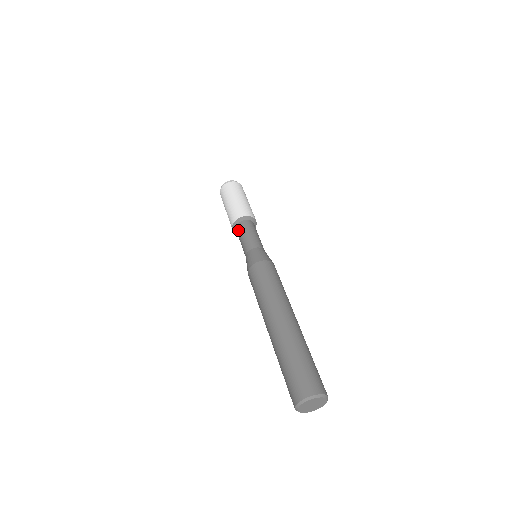
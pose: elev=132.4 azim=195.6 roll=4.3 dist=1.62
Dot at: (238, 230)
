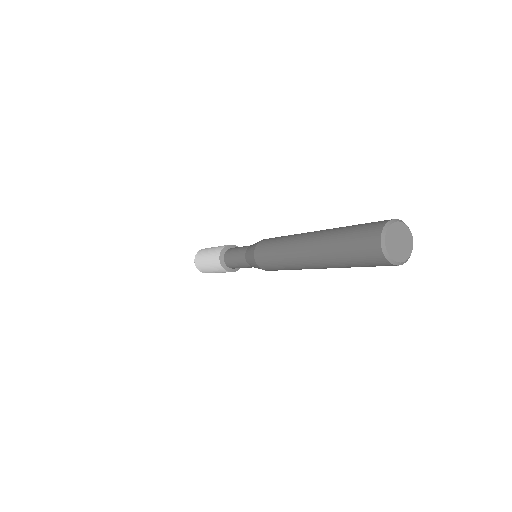
Dot at: (227, 258)
